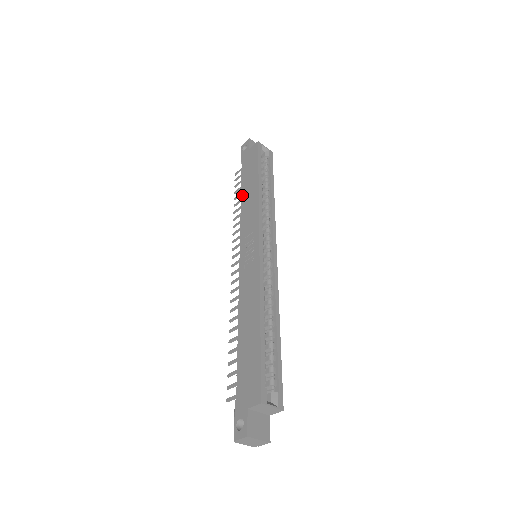
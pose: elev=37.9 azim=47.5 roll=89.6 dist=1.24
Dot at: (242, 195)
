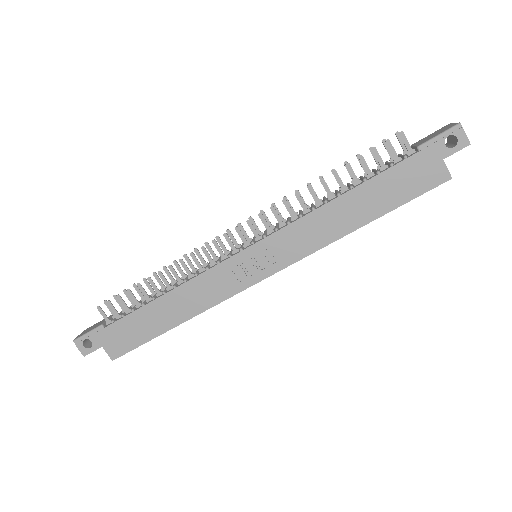
Dot at: (346, 196)
